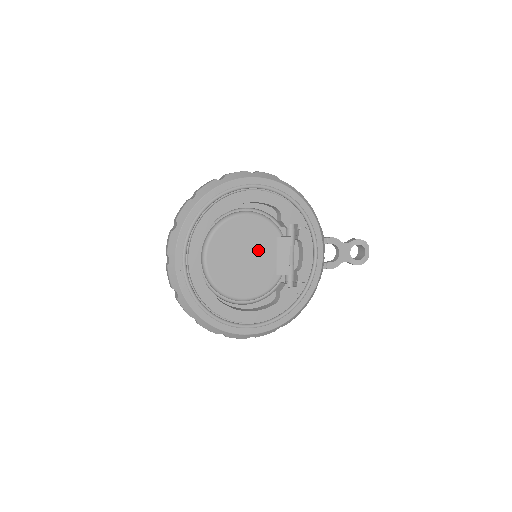
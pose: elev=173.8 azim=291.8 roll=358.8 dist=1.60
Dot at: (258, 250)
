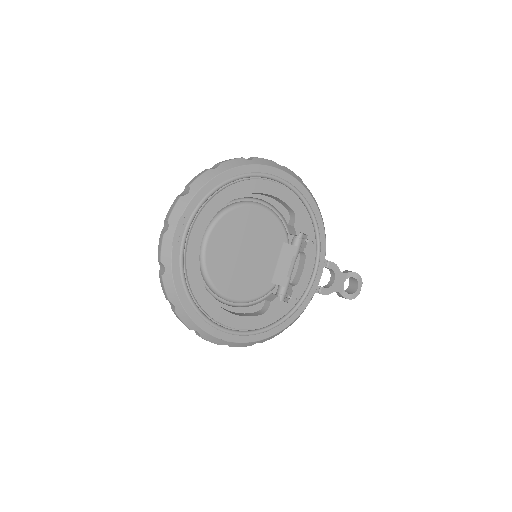
Dot at: (261, 250)
